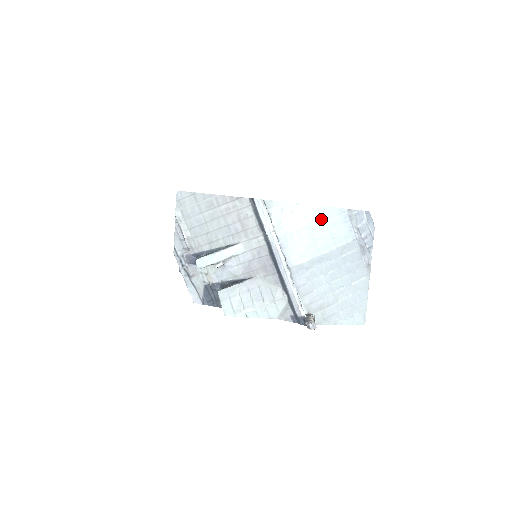
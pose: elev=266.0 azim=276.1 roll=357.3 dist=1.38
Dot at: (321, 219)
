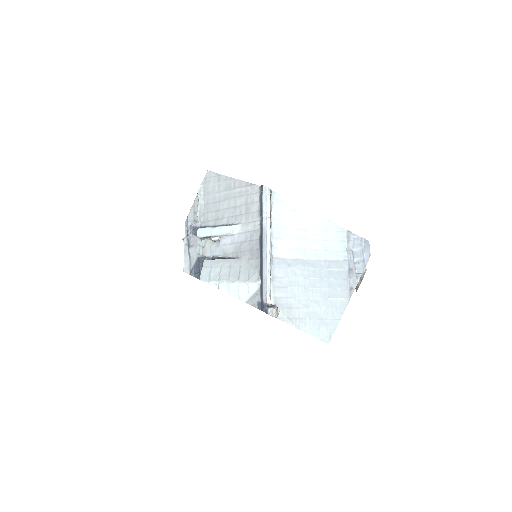
Dot at: (319, 229)
